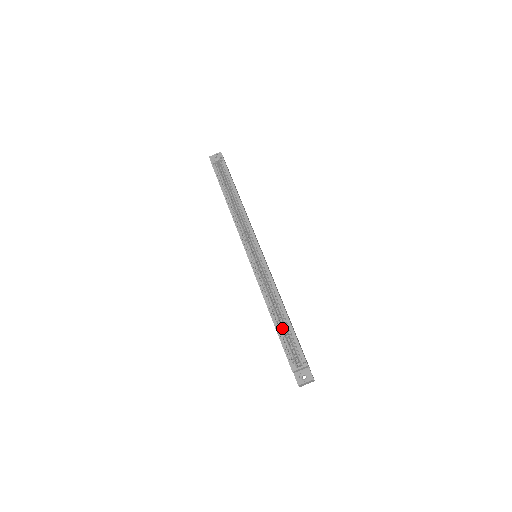
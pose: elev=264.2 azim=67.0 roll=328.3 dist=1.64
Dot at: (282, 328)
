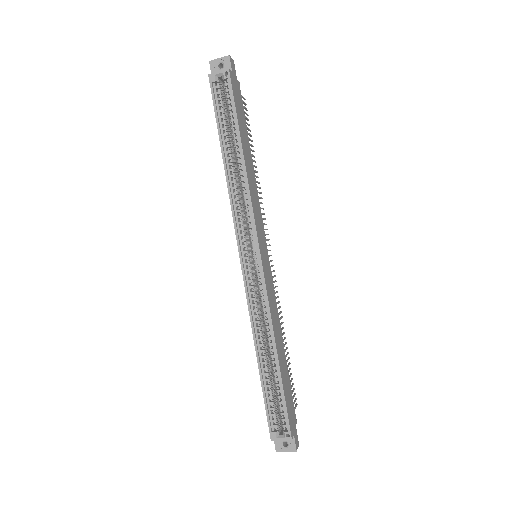
Dot at: (270, 380)
